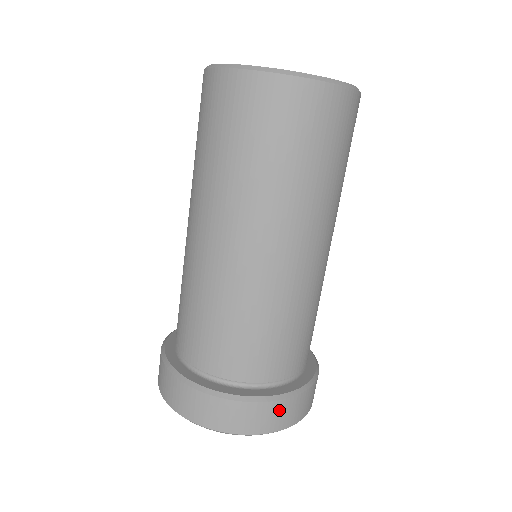
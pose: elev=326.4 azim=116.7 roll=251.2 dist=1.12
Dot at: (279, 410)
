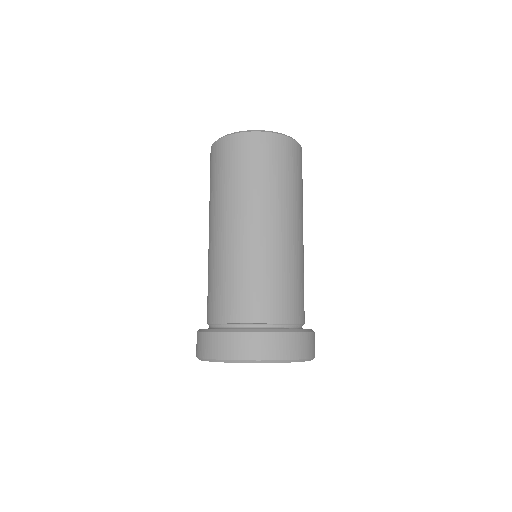
Dot at: (314, 340)
